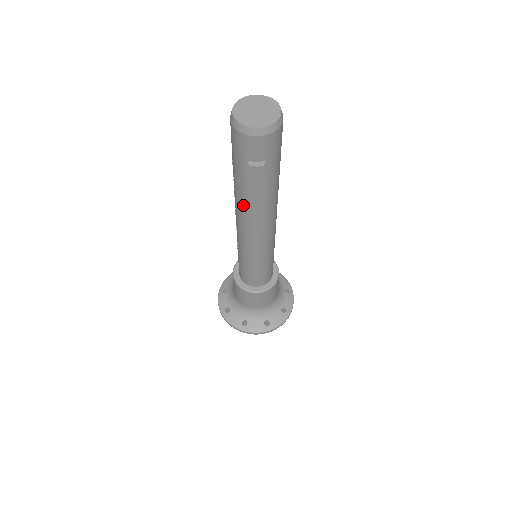
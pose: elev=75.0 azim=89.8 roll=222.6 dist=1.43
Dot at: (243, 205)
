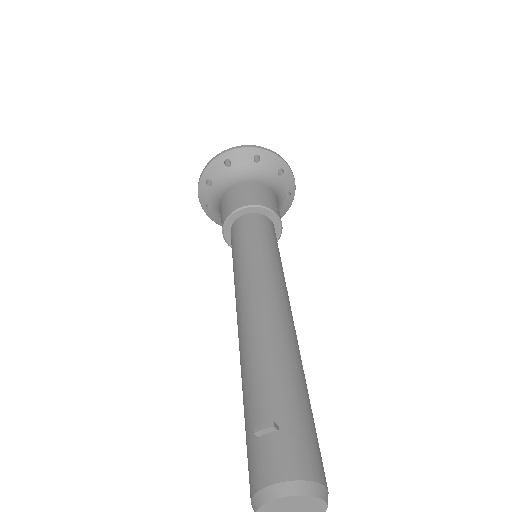
Dot at: occluded
